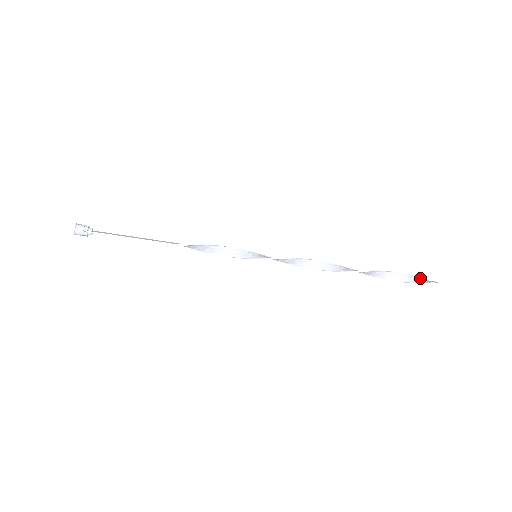
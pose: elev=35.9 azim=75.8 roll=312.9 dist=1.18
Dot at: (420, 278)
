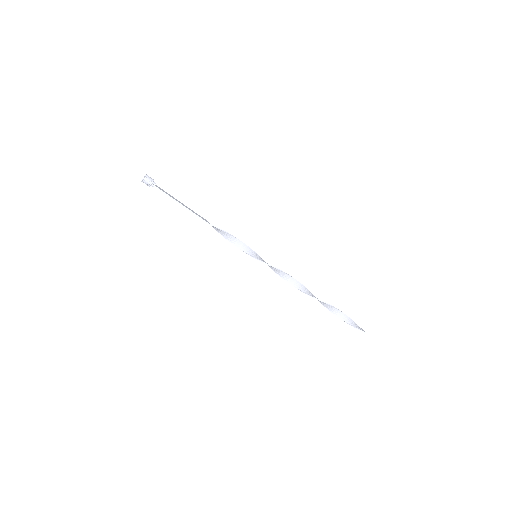
Dot at: (355, 323)
